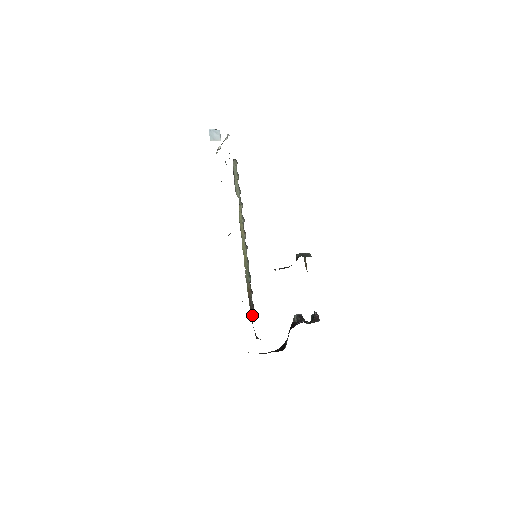
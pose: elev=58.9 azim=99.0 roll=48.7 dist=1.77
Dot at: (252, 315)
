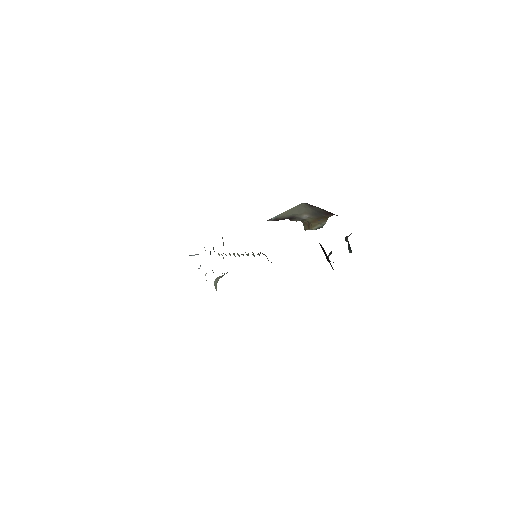
Dot at: occluded
